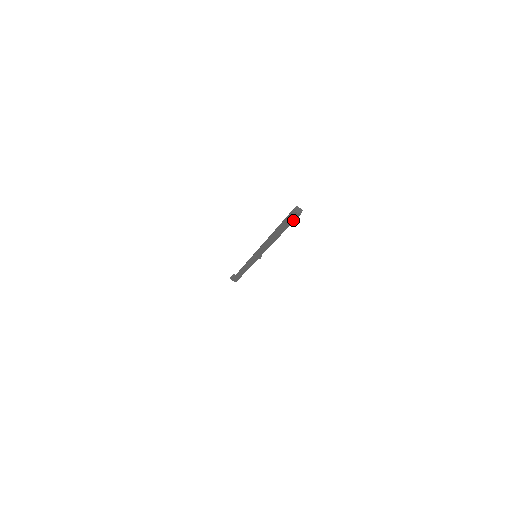
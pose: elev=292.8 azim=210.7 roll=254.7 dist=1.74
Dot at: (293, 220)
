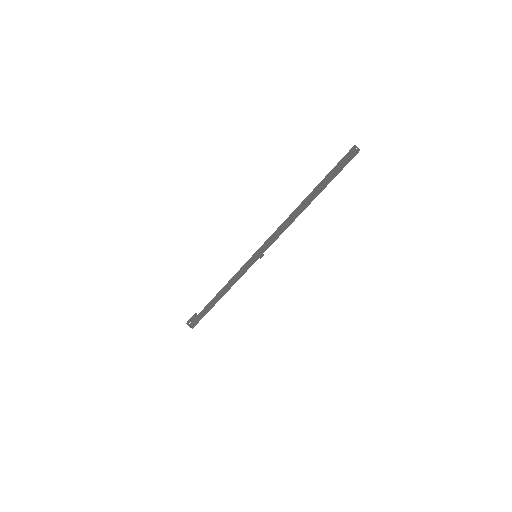
Dot at: (345, 165)
